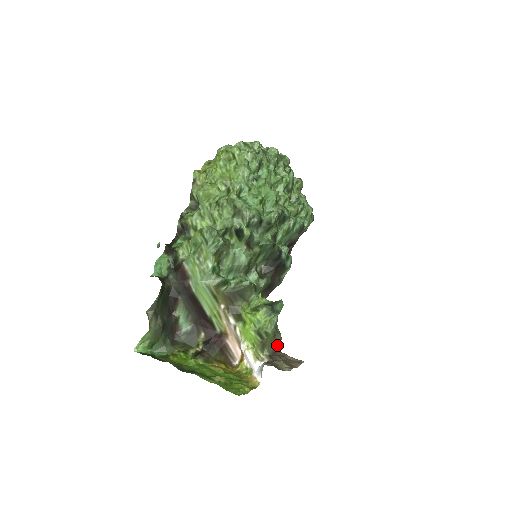
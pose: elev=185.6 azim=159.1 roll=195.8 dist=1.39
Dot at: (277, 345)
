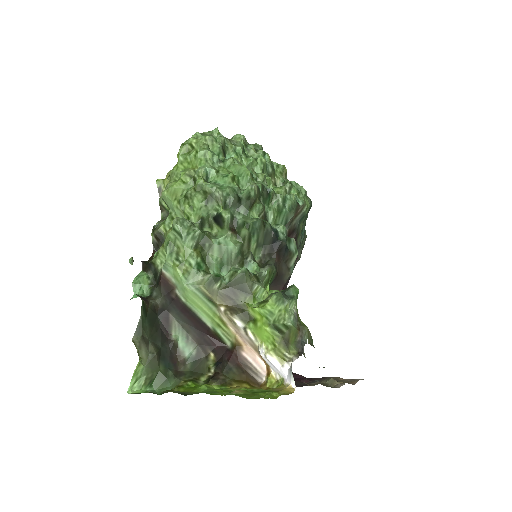
Dot at: (306, 340)
